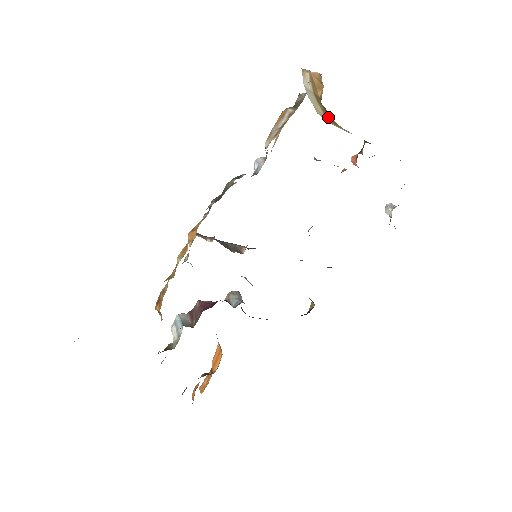
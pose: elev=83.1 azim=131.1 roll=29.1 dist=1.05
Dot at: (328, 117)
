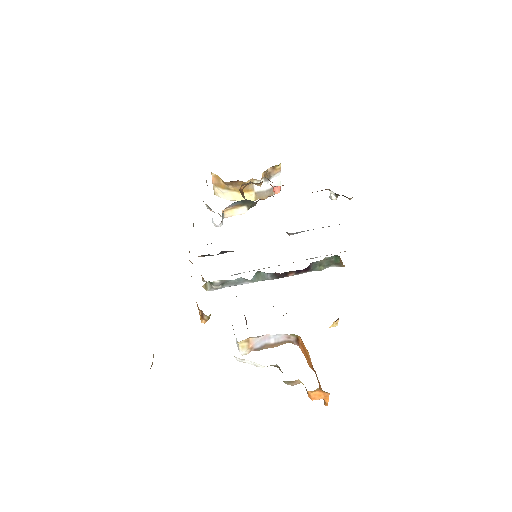
Dot at: occluded
